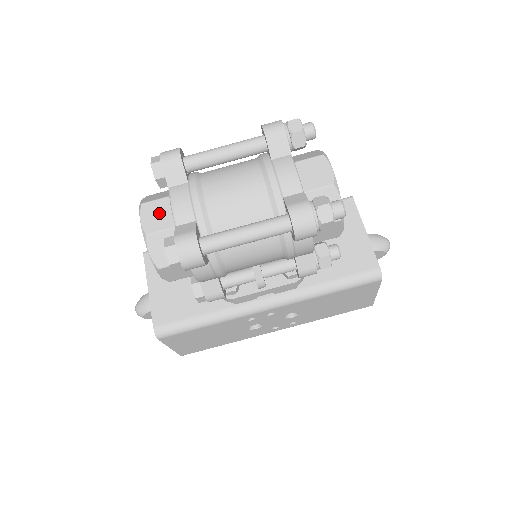
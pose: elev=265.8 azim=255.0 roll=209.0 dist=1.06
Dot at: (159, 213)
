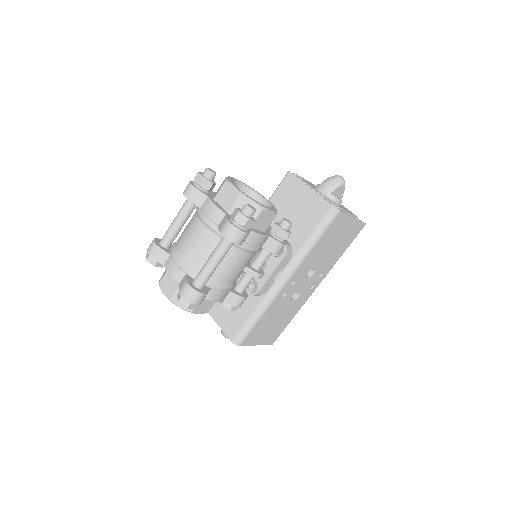
Dot at: (169, 282)
